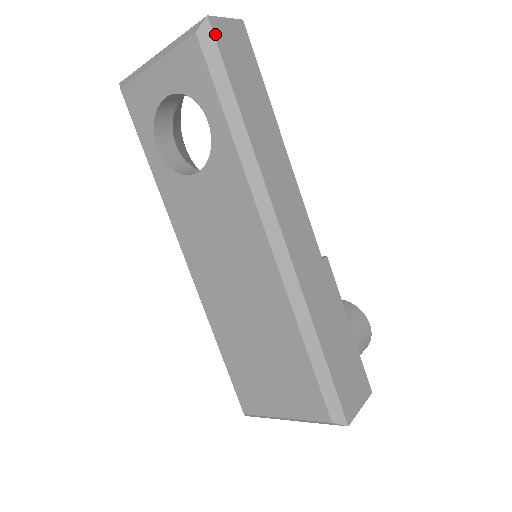
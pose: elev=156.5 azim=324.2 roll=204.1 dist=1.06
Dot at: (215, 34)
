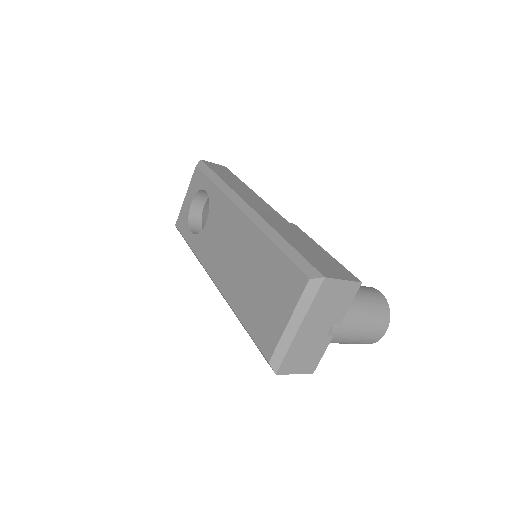
Dot at: (205, 163)
